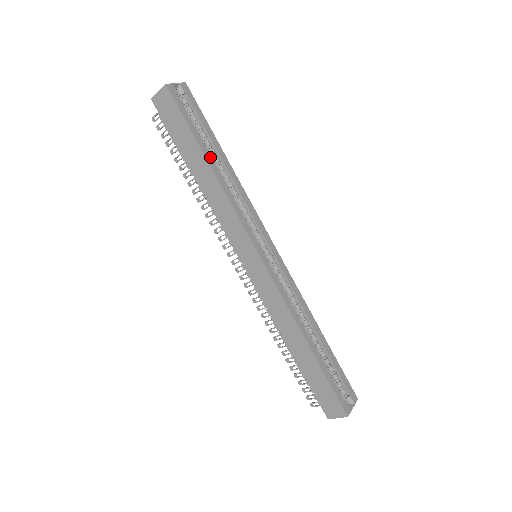
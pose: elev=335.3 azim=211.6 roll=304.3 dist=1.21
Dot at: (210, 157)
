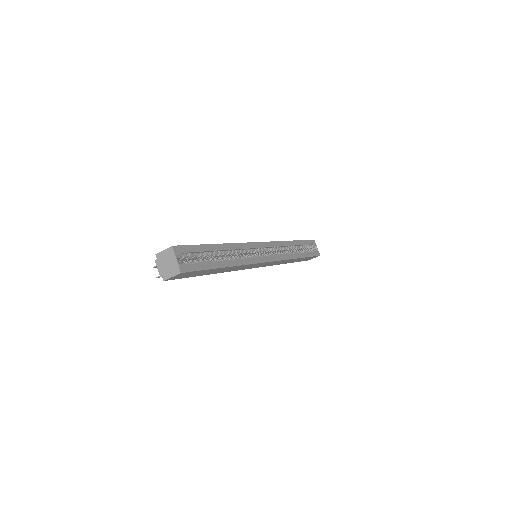
Dot at: (223, 262)
